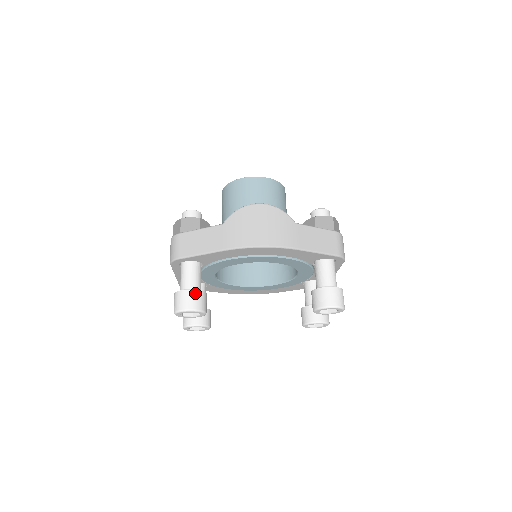
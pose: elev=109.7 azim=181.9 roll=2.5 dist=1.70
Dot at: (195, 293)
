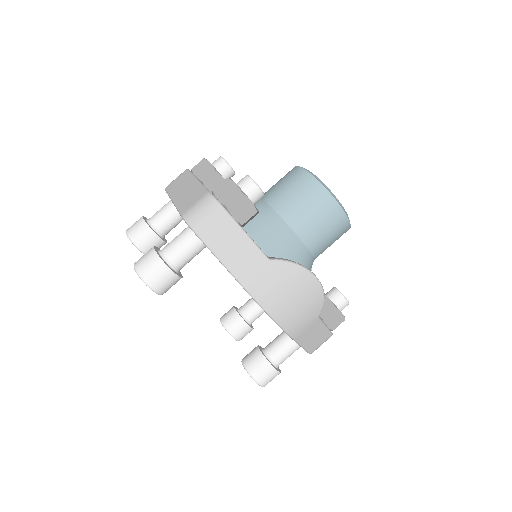
Dot at: (174, 278)
